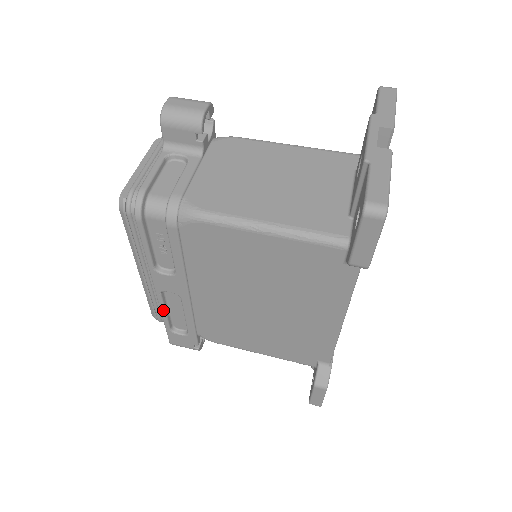
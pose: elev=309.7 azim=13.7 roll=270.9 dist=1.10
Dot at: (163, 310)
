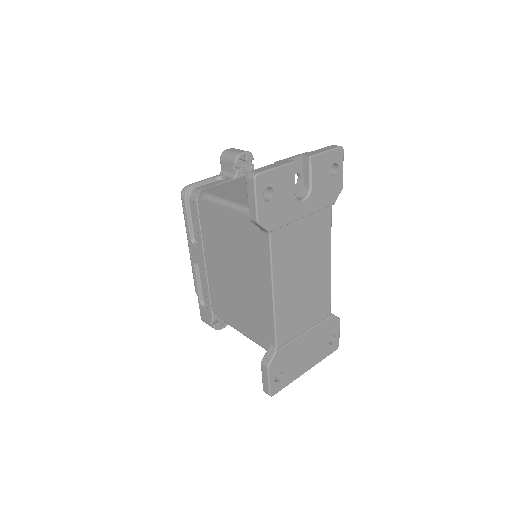
Dot at: (196, 281)
